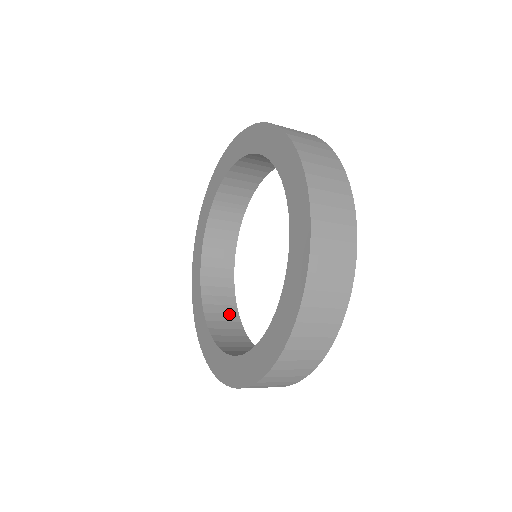
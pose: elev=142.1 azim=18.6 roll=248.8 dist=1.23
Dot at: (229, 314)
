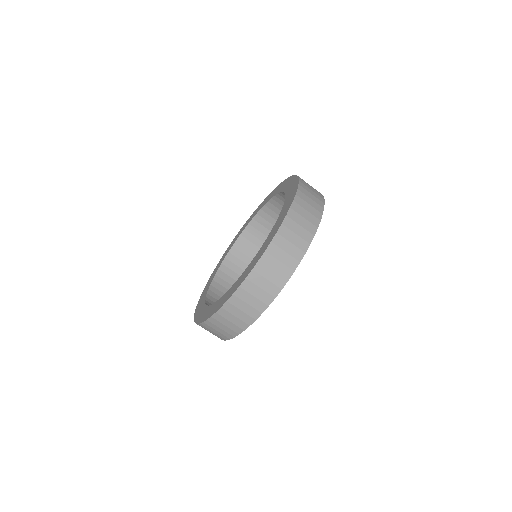
Dot at: occluded
